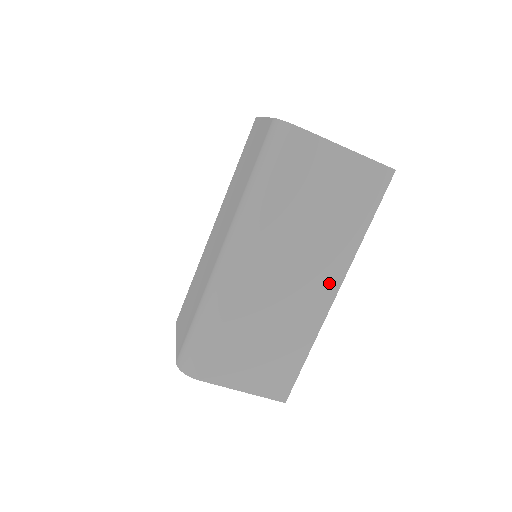
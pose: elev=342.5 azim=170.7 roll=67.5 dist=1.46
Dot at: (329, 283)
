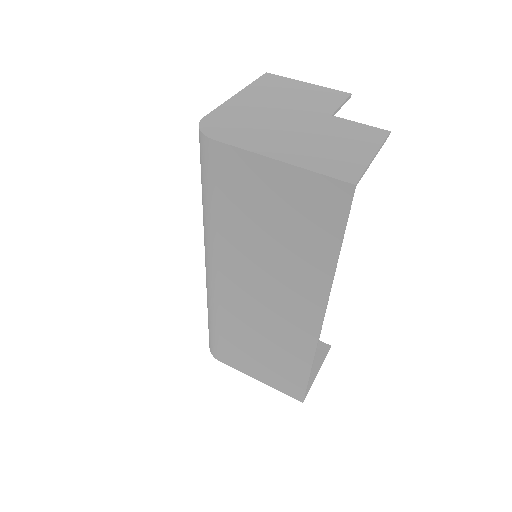
Dot at: (309, 309)
